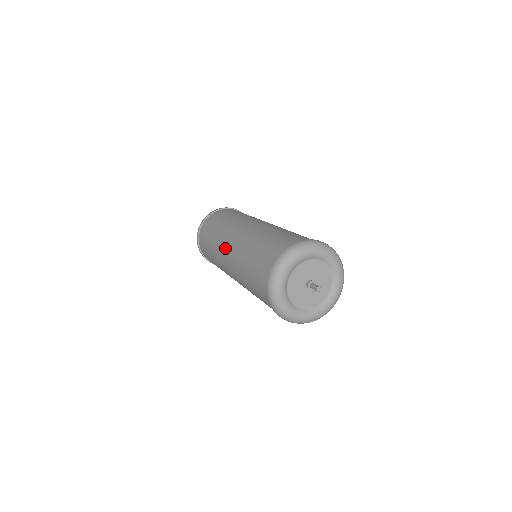
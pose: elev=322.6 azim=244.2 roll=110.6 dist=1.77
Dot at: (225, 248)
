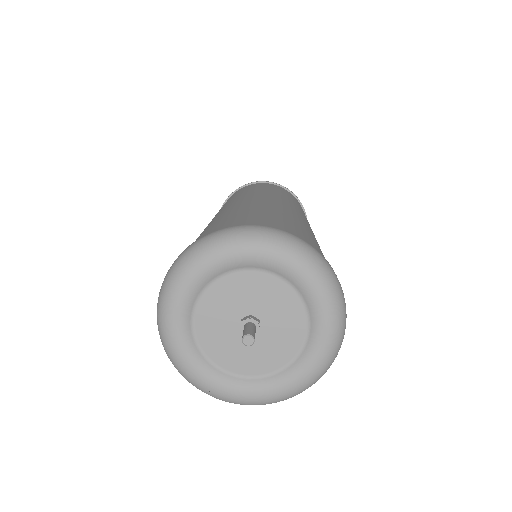
Dot at: occluded
